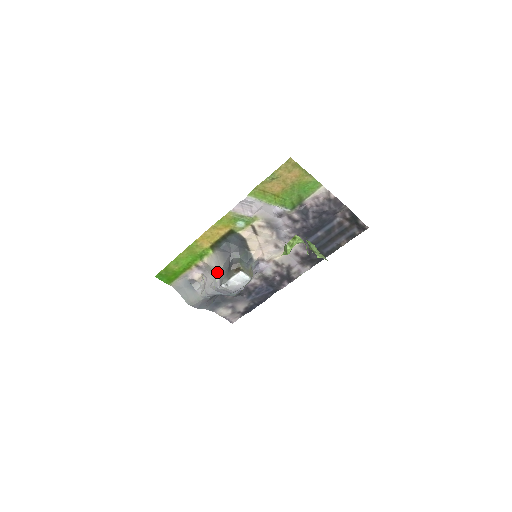
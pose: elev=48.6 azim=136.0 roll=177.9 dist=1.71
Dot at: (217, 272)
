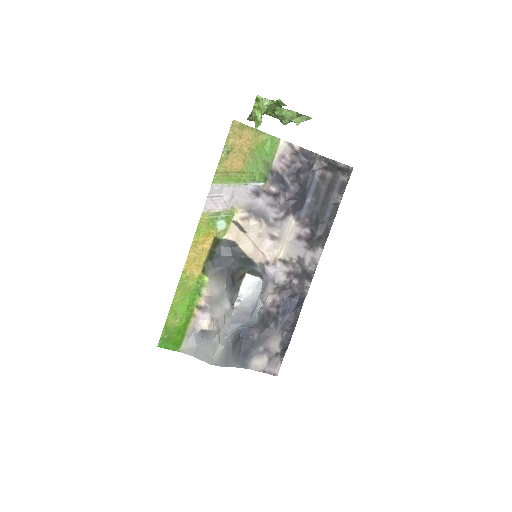
Dot at: (223, 297)
